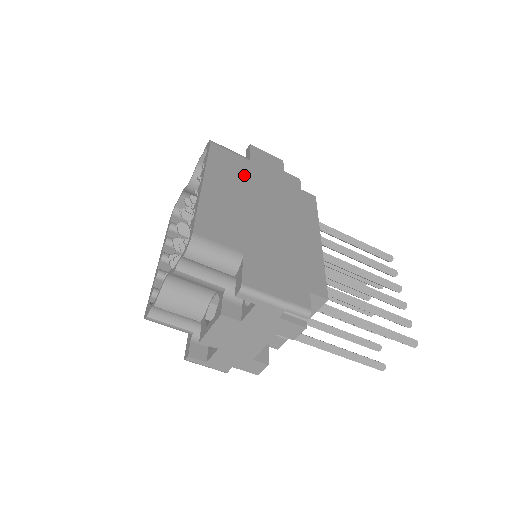
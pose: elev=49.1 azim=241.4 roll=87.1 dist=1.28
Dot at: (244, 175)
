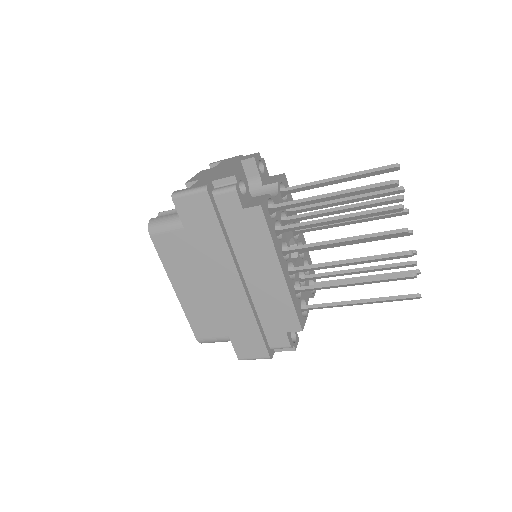
Dot at: (191, 255)
